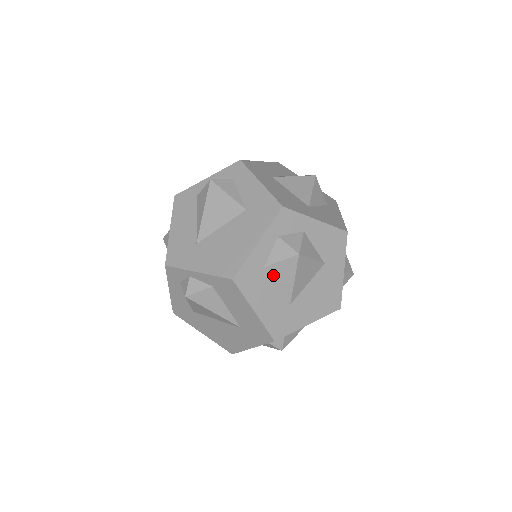
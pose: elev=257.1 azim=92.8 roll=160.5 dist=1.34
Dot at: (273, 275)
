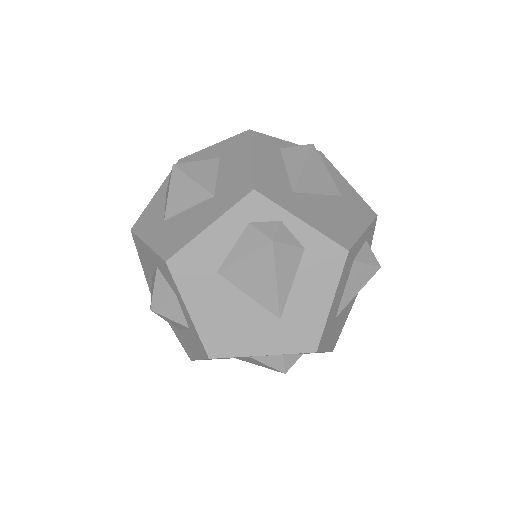
Dot at: (351, 275)
